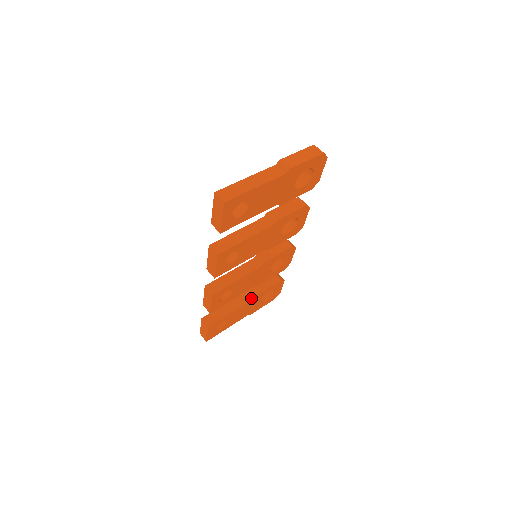
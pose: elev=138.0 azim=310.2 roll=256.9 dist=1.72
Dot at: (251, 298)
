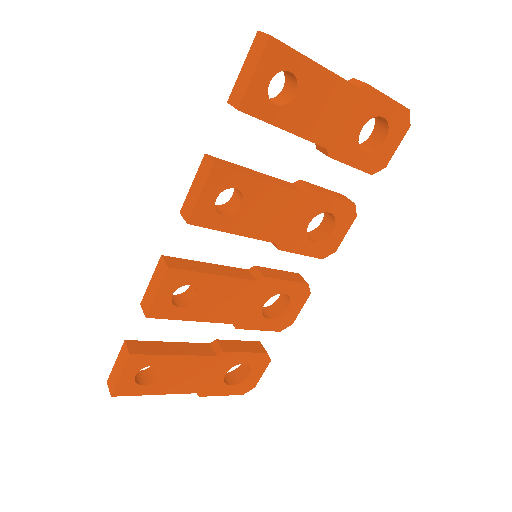
Dot at: (215, 353)
